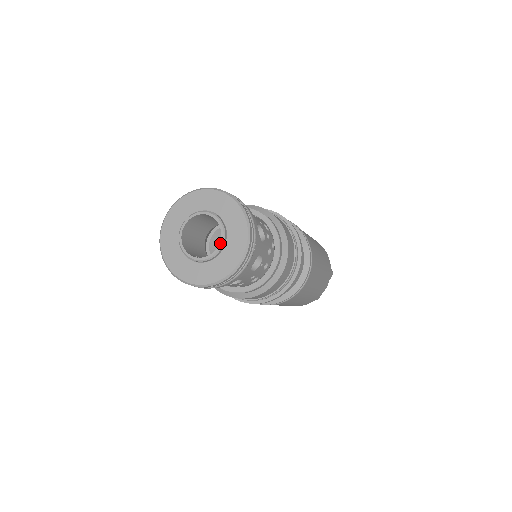
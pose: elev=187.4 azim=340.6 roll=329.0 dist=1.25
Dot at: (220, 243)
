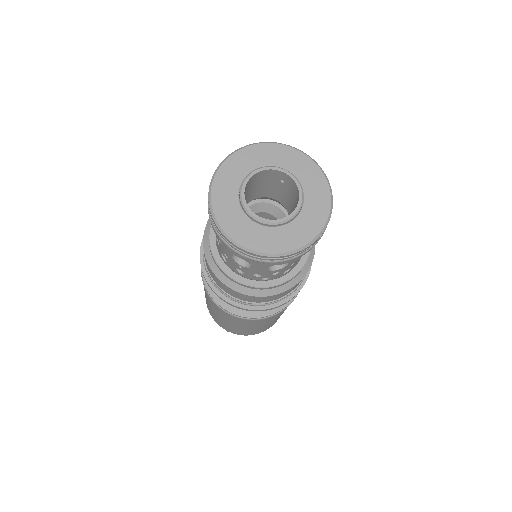
Dot at: (299, 204)
